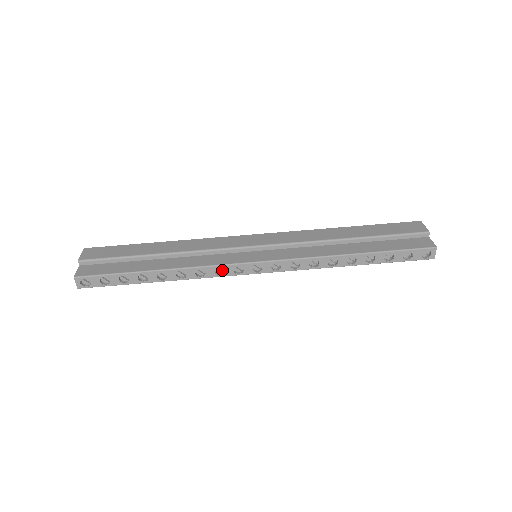
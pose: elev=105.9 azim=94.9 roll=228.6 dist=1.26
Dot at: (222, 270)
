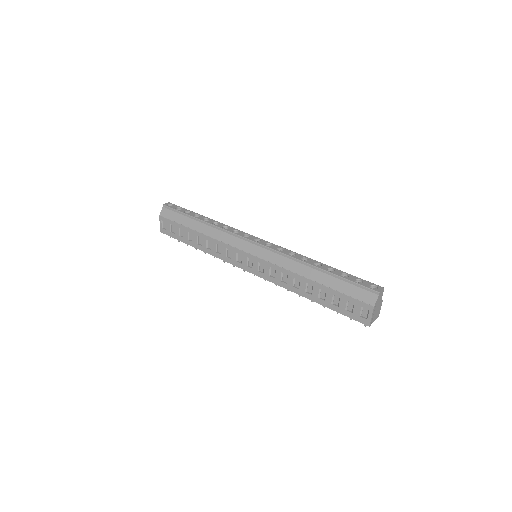
Dot at: occluded
